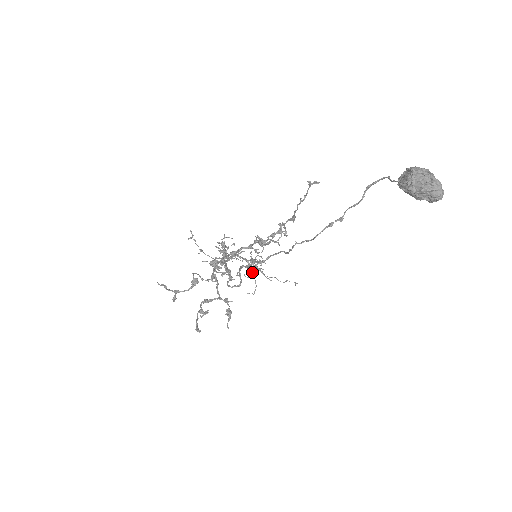
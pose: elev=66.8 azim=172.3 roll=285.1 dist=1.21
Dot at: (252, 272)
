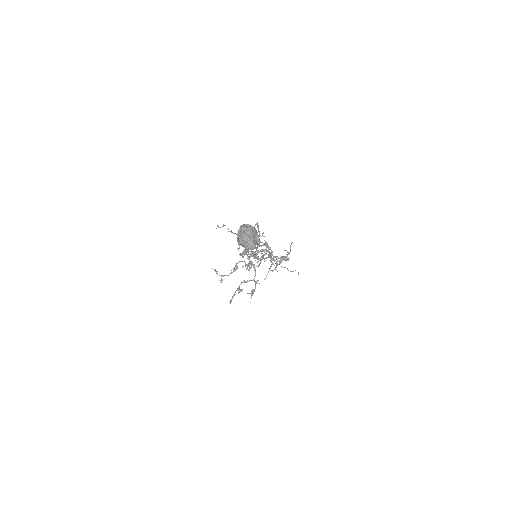
Dot at: (284, 260)
